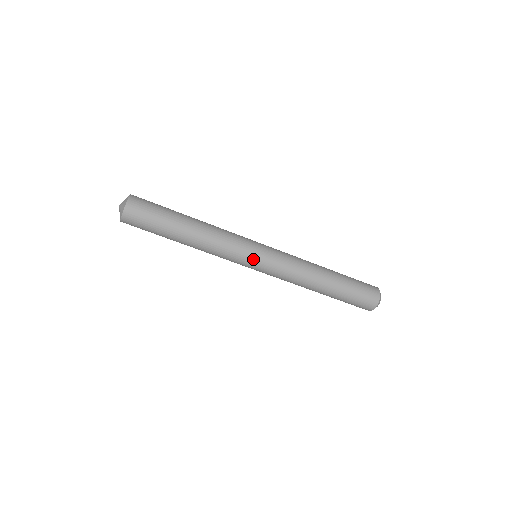
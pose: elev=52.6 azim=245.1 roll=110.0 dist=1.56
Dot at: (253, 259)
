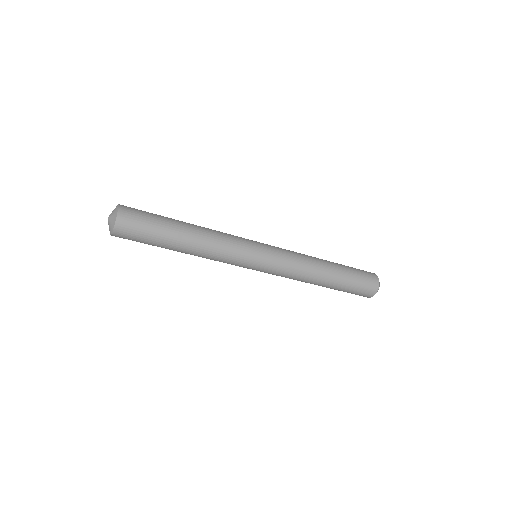
Dot at: (248, 268)
